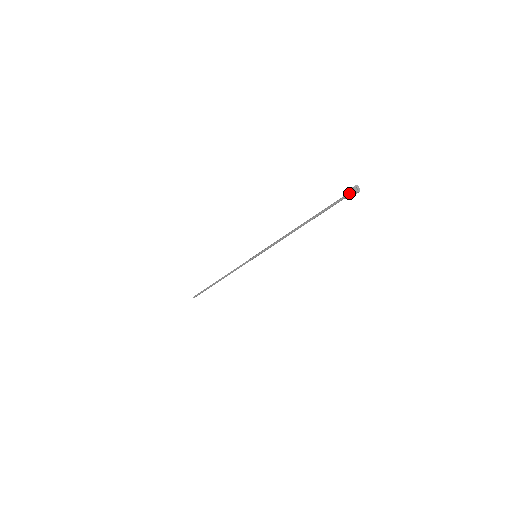
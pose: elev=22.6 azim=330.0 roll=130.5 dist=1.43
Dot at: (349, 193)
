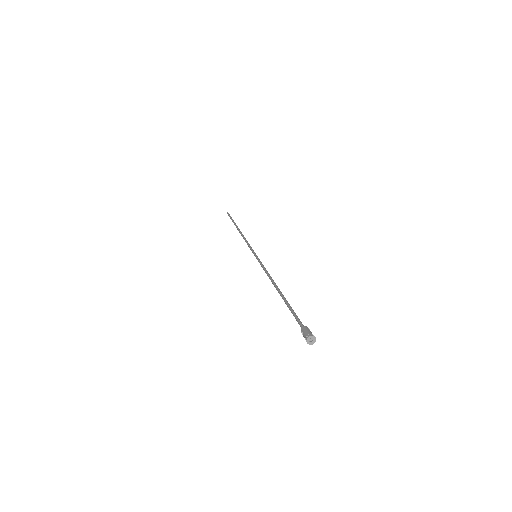
Dot at: (303, 335)
